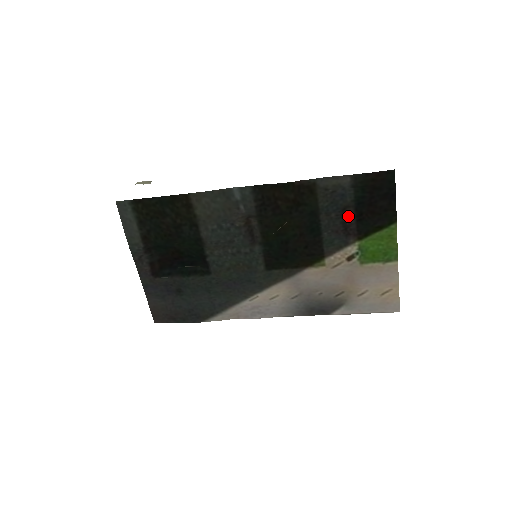
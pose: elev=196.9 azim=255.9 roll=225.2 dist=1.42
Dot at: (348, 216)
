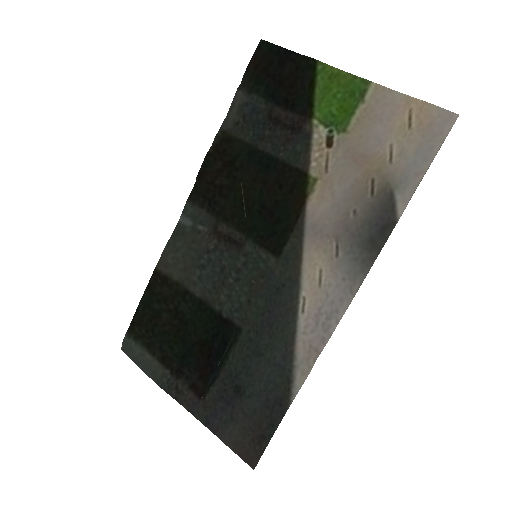
Dot at: (281, 118)
